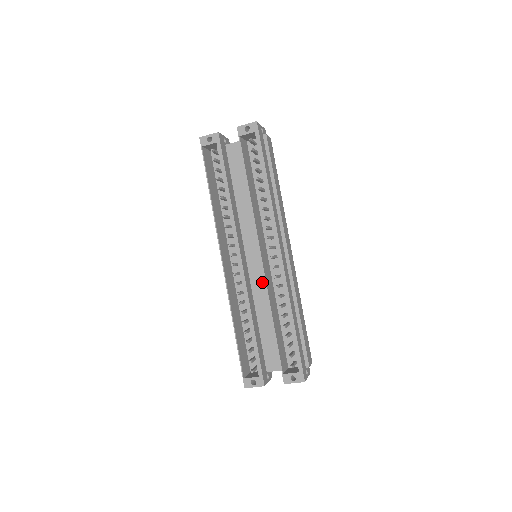
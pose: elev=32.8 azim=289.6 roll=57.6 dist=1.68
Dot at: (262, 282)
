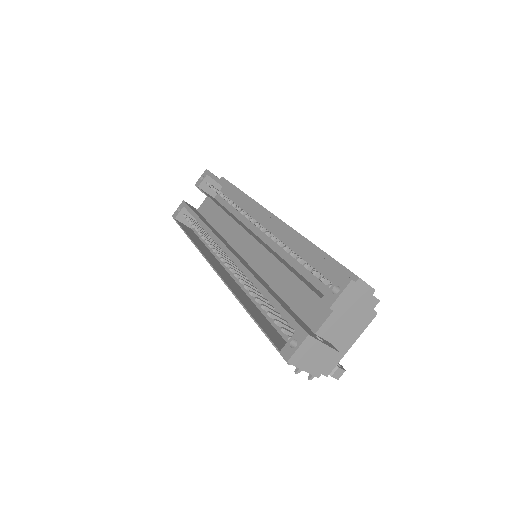
Dot at: (264, 258)
